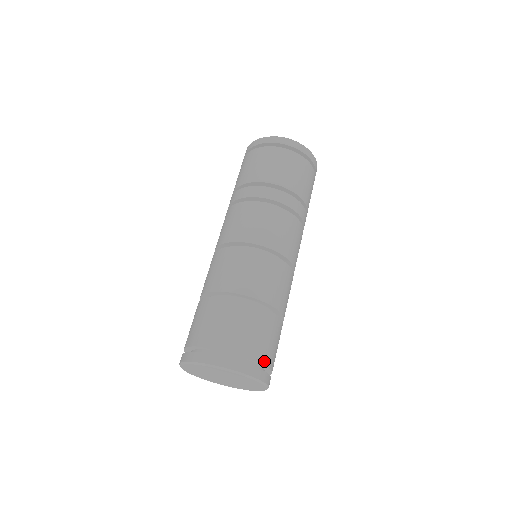
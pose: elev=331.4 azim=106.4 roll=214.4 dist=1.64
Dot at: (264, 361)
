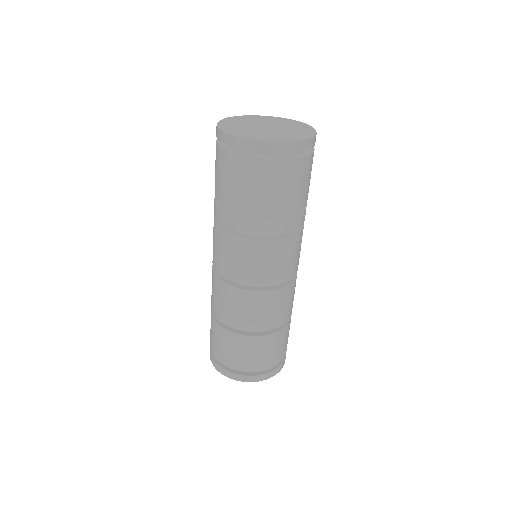
Dot at: (243, 369)
